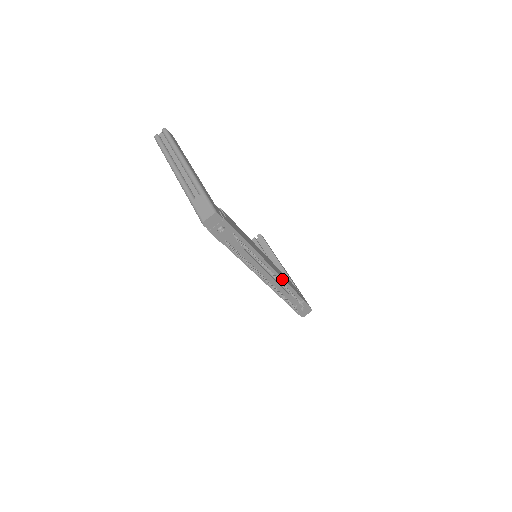
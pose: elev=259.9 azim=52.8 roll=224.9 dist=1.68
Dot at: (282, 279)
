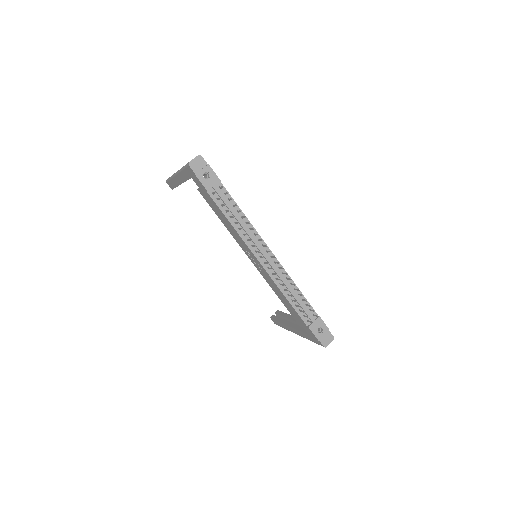
Dot at: (284, 270)
